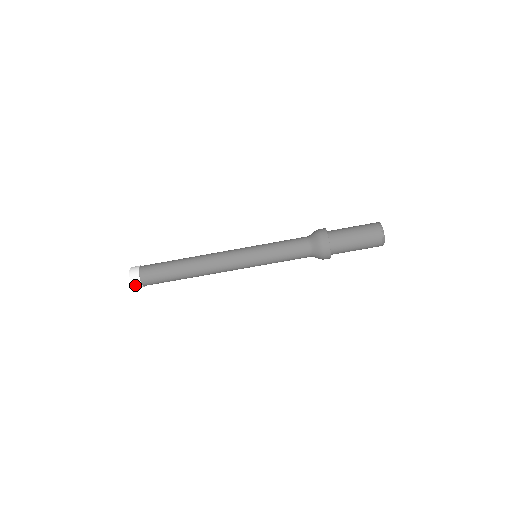
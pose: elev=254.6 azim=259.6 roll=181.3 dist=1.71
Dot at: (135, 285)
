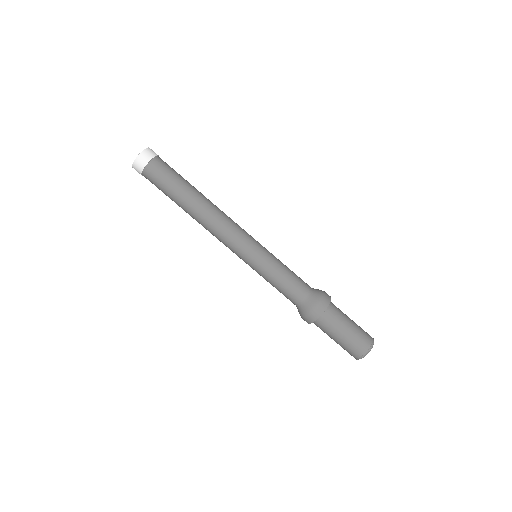
Dot at: (135, 167)
